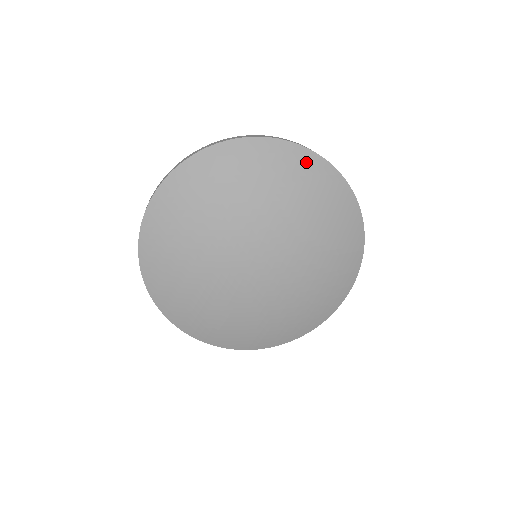
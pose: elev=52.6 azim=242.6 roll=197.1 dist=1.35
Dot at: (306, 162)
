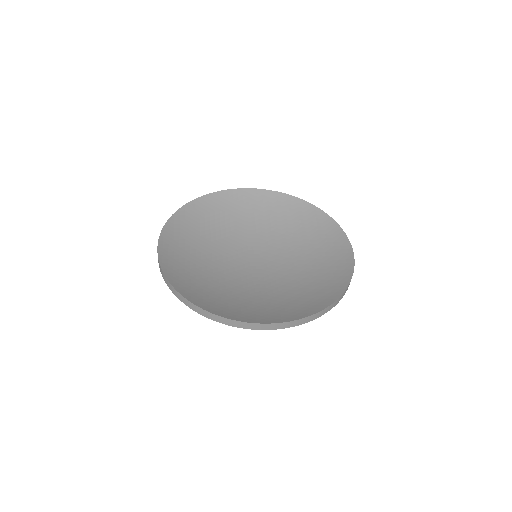
Dot at: occluded
